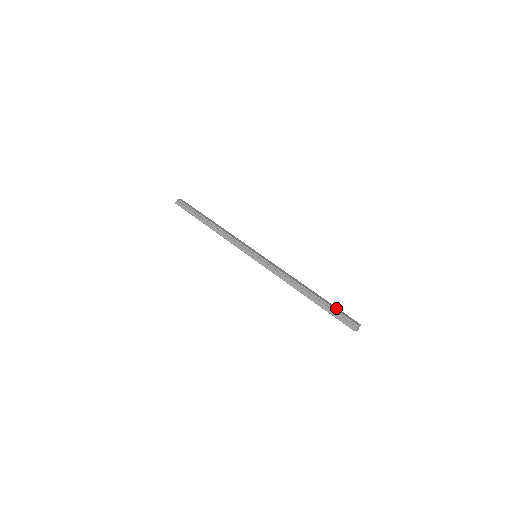
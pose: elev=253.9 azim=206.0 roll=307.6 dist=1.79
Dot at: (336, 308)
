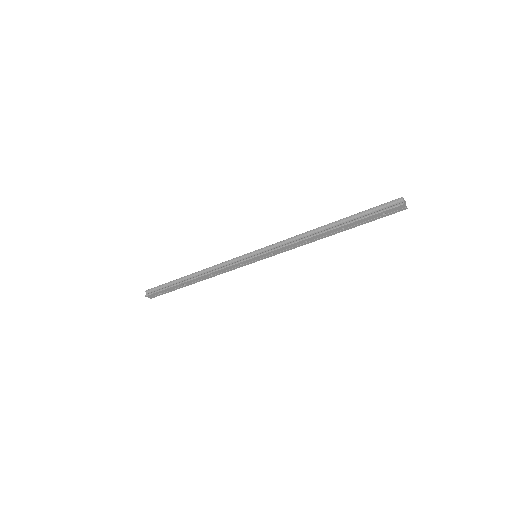
Dot at: (369, 212)
